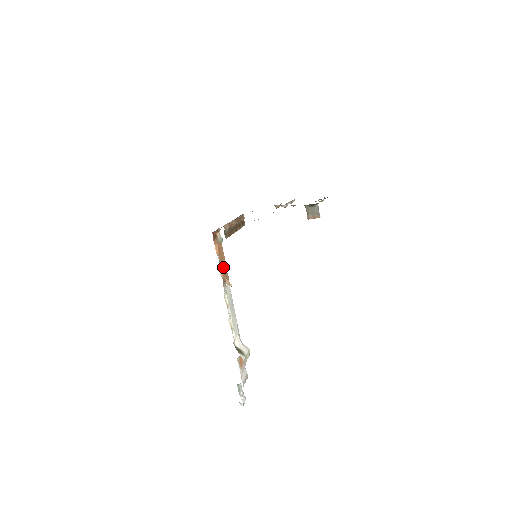
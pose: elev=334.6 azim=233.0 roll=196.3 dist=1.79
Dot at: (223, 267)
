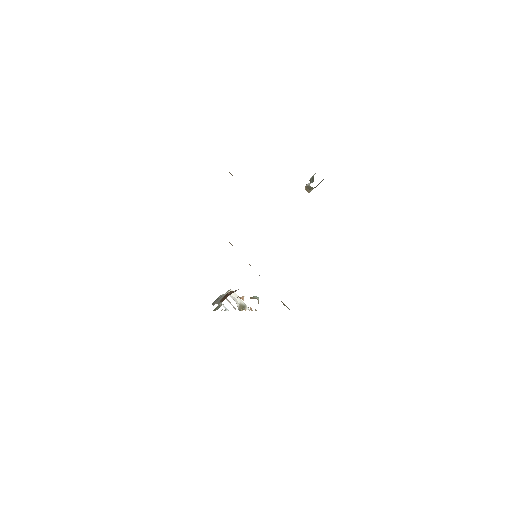
Dot at: occluded
